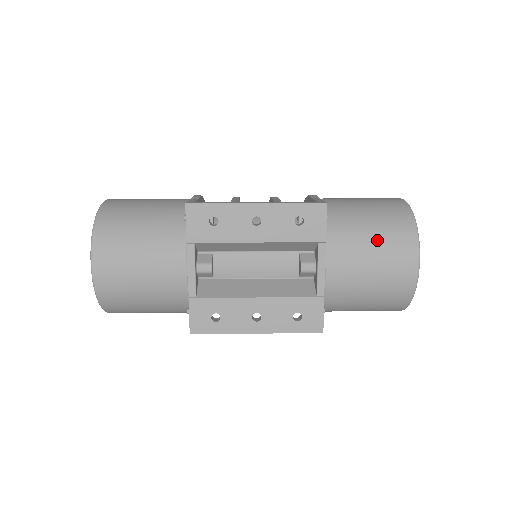
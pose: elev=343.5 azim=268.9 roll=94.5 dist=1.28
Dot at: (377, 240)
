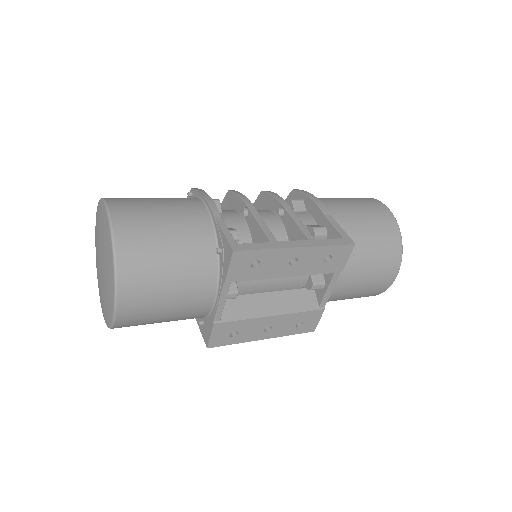
Dot at: (374, 261)
